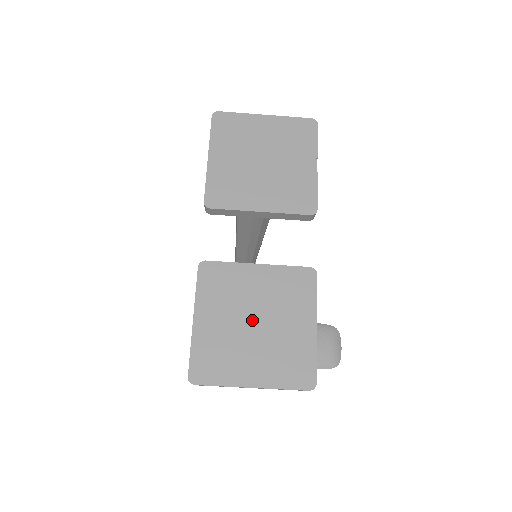
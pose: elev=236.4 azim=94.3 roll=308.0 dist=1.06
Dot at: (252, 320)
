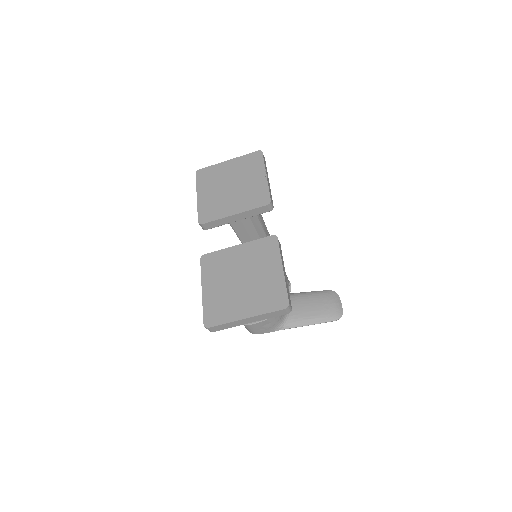
Dot at: (239, 279)
